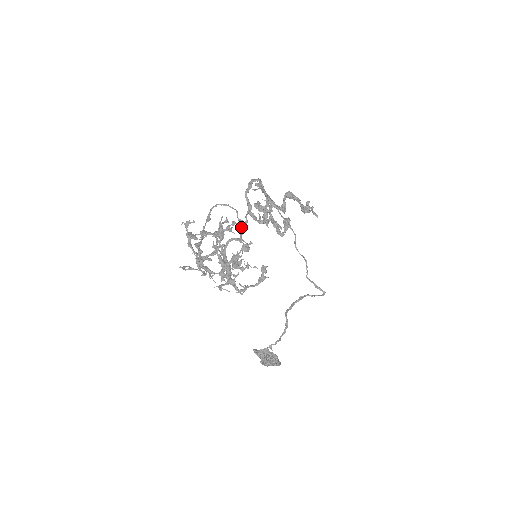
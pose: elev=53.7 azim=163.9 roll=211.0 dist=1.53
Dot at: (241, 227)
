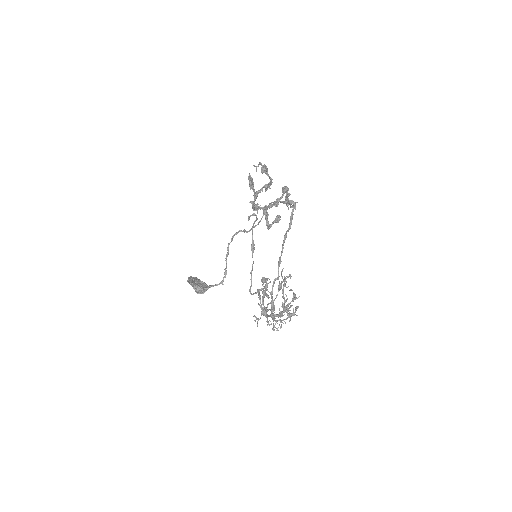
Dot at: (280, 263)
